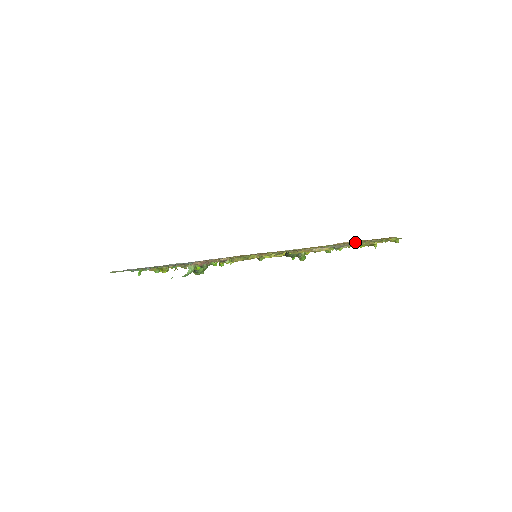
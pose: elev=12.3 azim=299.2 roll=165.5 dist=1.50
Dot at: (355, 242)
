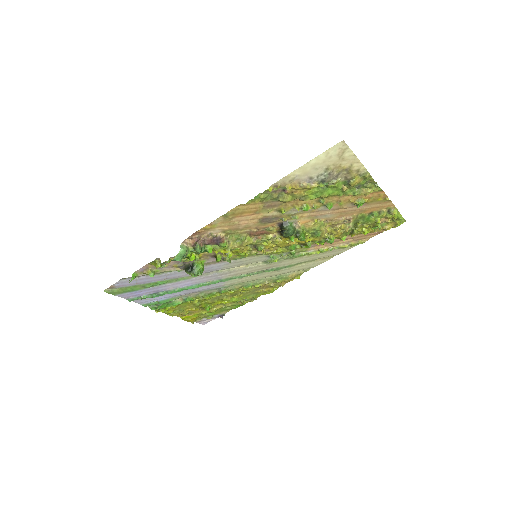
Dot at: (344, 180)
